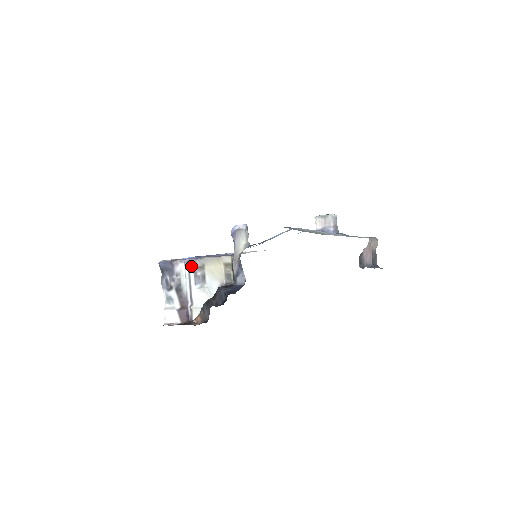
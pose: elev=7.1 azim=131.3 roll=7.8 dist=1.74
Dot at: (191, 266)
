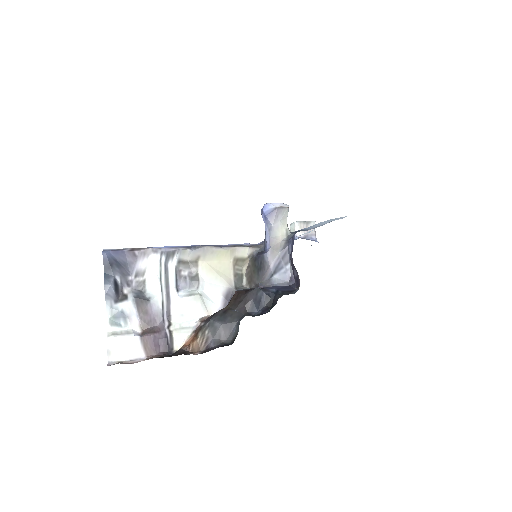
Dot at: (173, 260)
